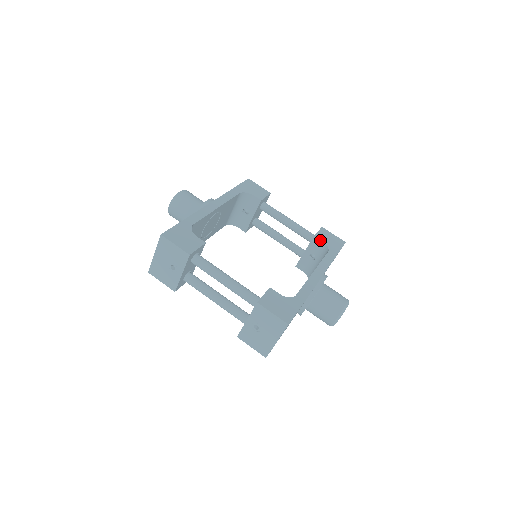
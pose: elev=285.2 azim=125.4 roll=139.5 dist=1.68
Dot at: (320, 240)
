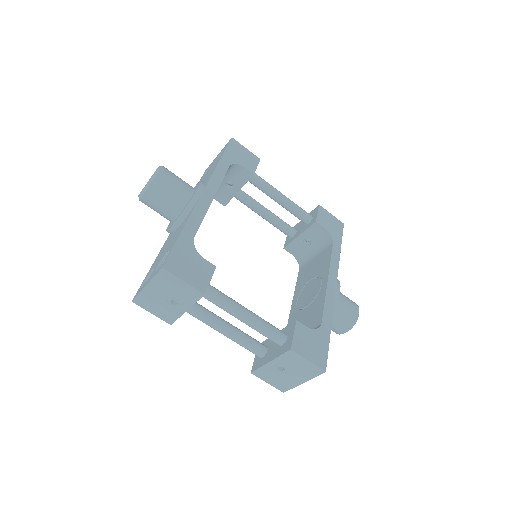
Dot at: (322, 227)
